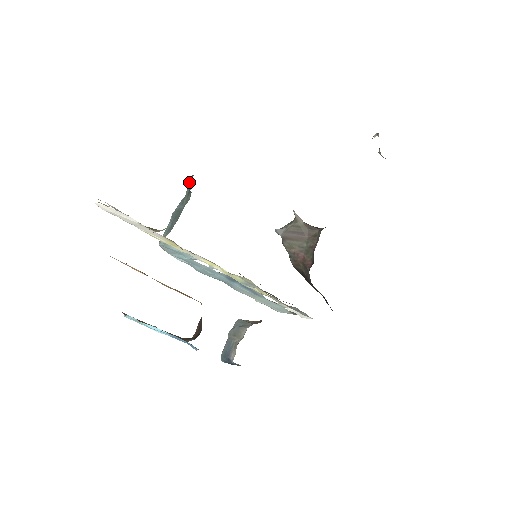
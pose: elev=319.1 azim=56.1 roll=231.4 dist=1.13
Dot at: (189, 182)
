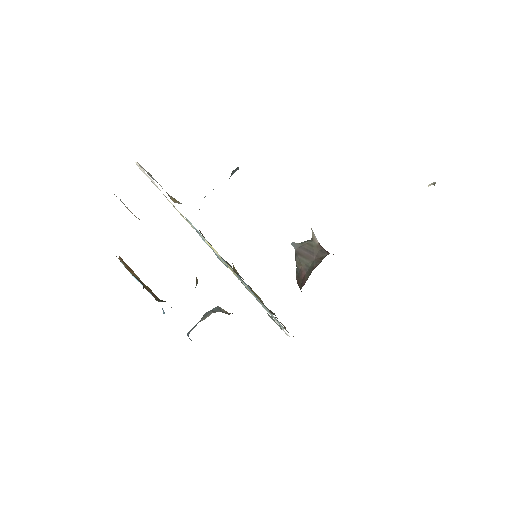
Dot at: occluded
